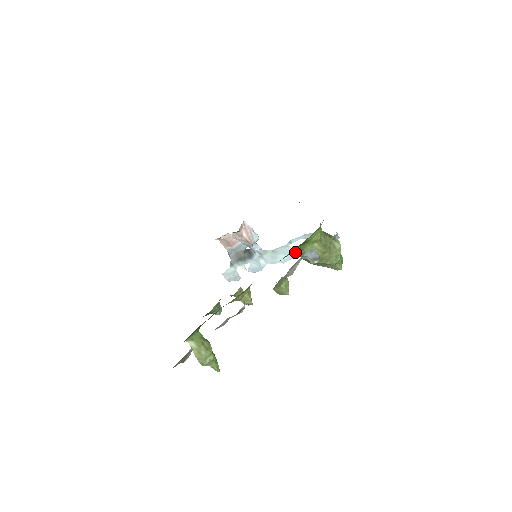
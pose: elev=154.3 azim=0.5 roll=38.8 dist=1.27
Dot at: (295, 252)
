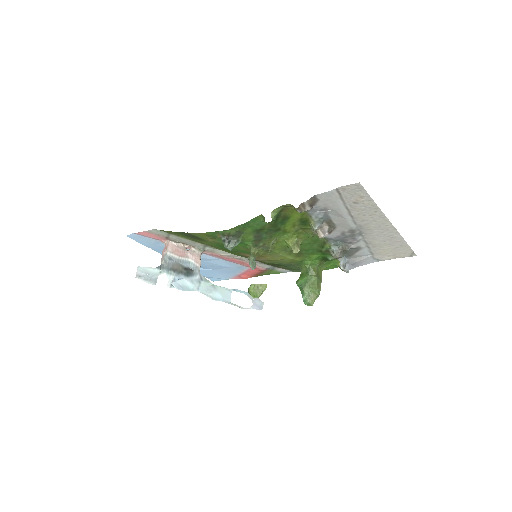
Dot at: (312, 264)
